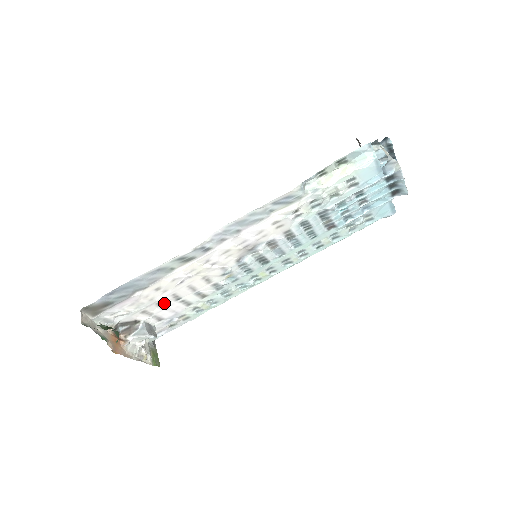
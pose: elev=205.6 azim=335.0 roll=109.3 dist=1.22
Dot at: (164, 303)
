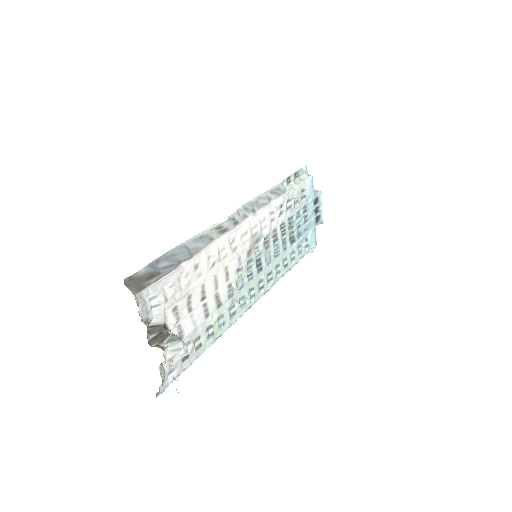
Dot at: (192, 301)
